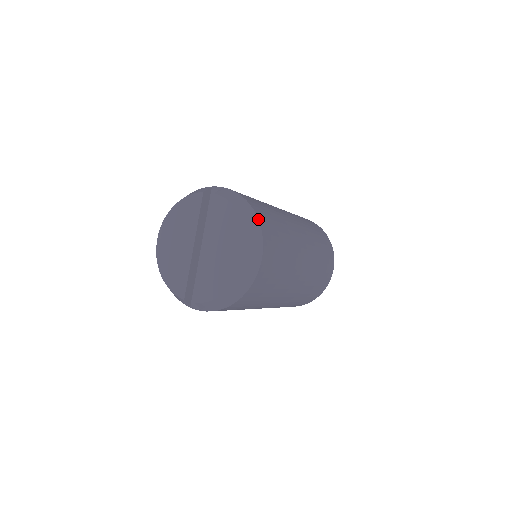
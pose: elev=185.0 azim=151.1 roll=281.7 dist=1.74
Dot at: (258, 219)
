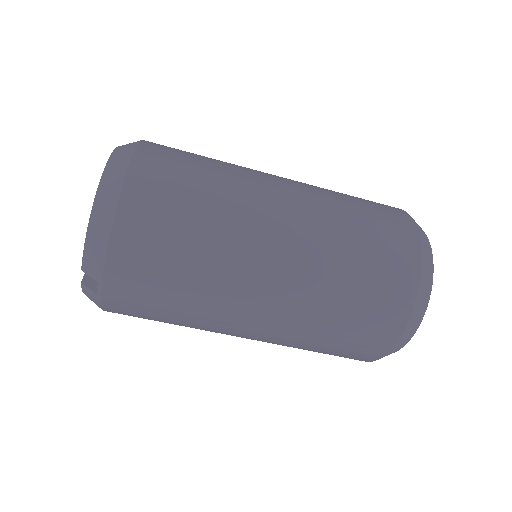
Dot at: occluded
